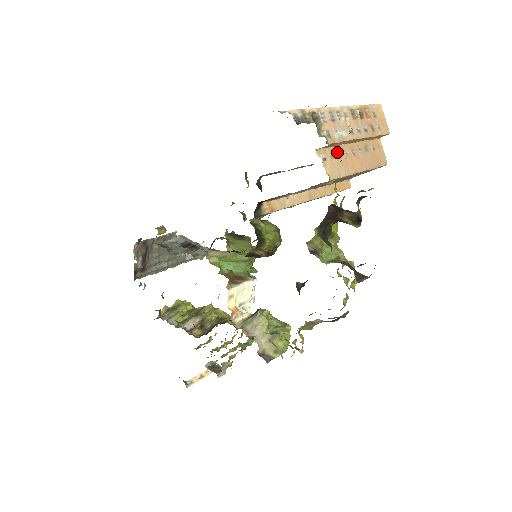
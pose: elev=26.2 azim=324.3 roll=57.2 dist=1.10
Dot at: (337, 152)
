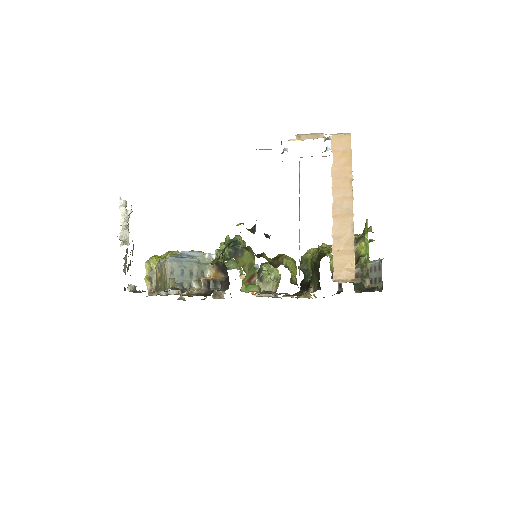
Dot at: occluded
